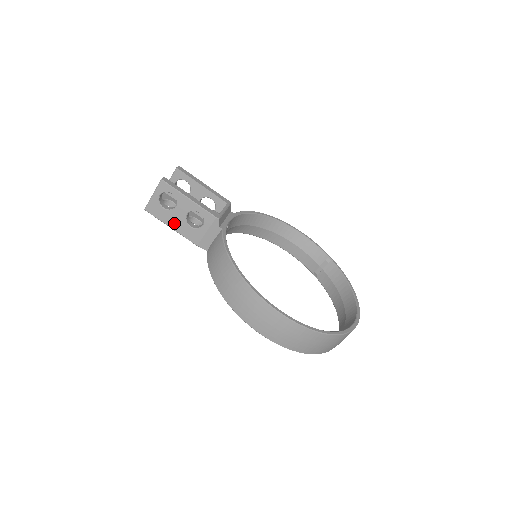
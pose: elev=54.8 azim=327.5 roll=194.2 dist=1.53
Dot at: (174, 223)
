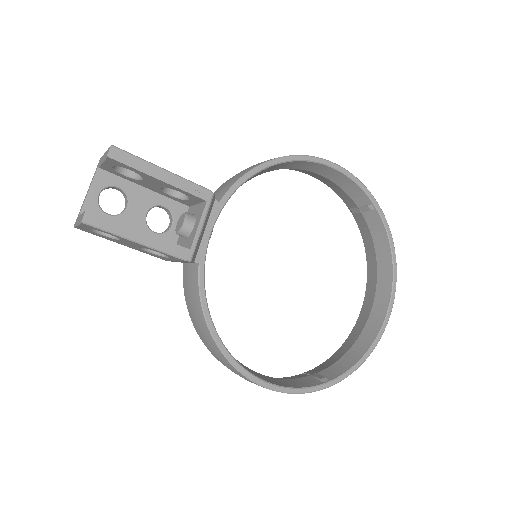
Dot at: (125, 245)
